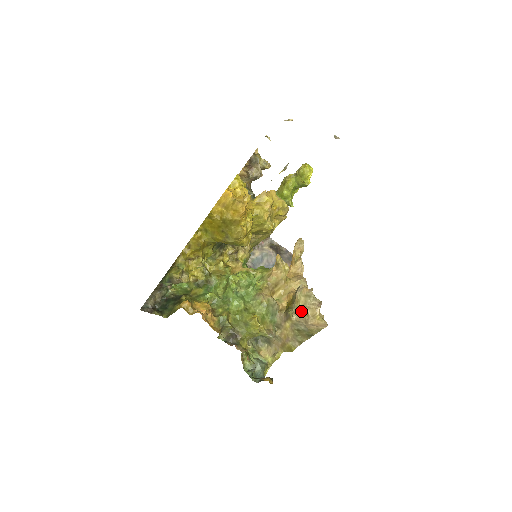
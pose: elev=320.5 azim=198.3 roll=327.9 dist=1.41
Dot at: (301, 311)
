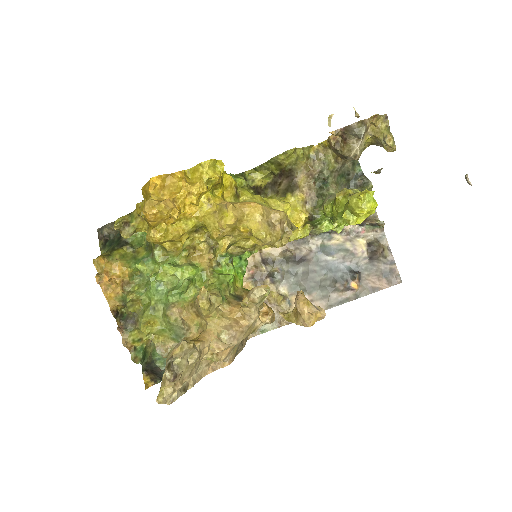
Dot at: occluded
